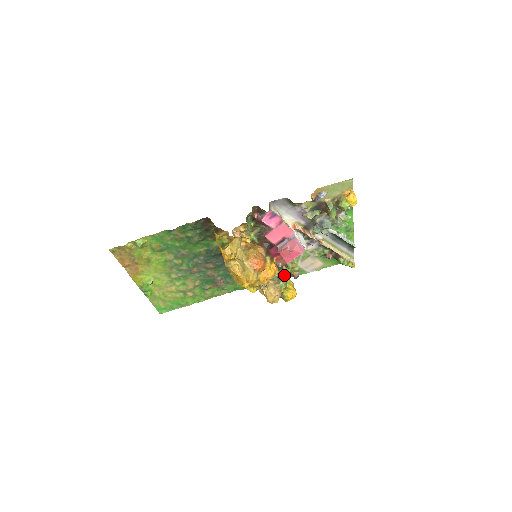
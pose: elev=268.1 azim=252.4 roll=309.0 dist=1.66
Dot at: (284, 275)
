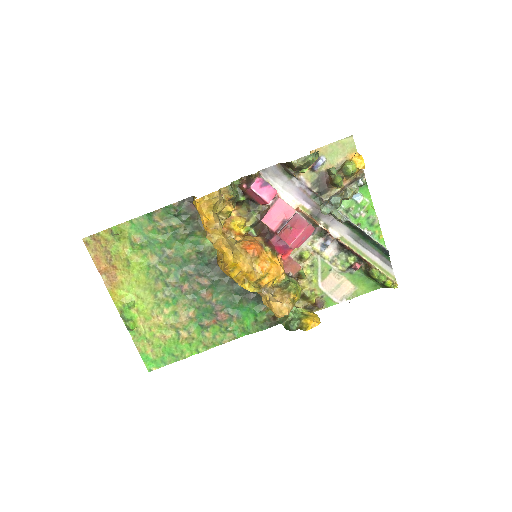
Dot at: (295, 282)
